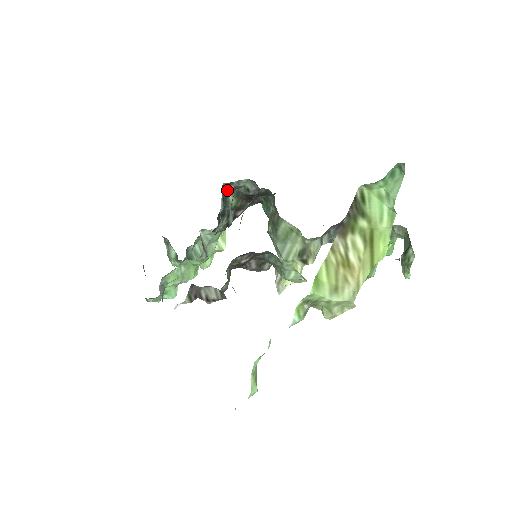
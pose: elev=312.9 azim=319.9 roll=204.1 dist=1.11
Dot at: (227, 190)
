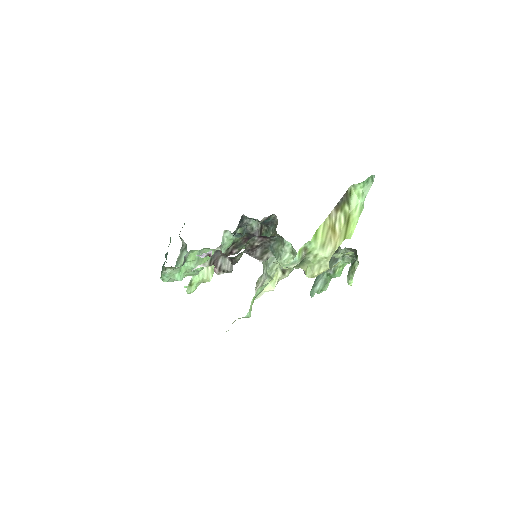
Dot at: (242, 222)
